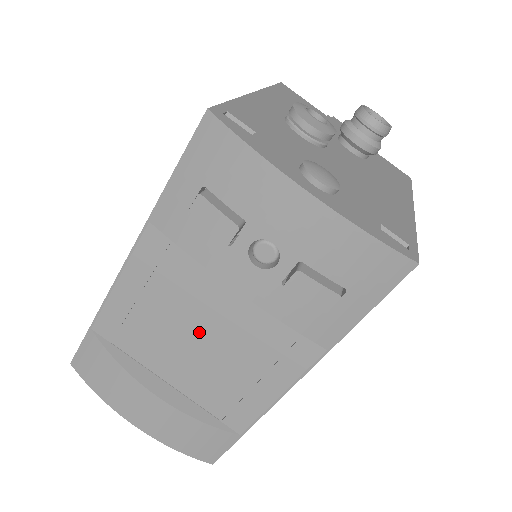
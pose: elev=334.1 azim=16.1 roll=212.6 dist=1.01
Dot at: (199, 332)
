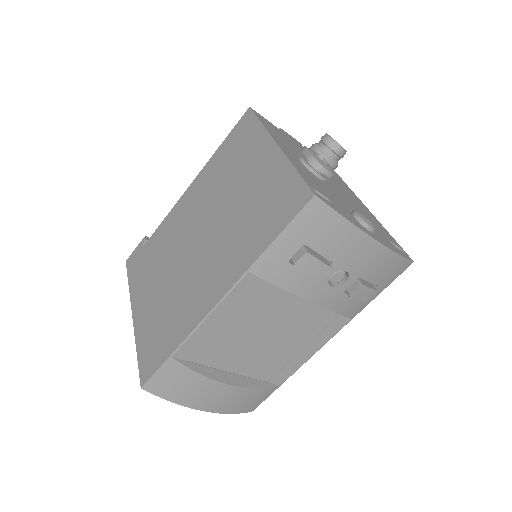
Dot at: (267, 333)
